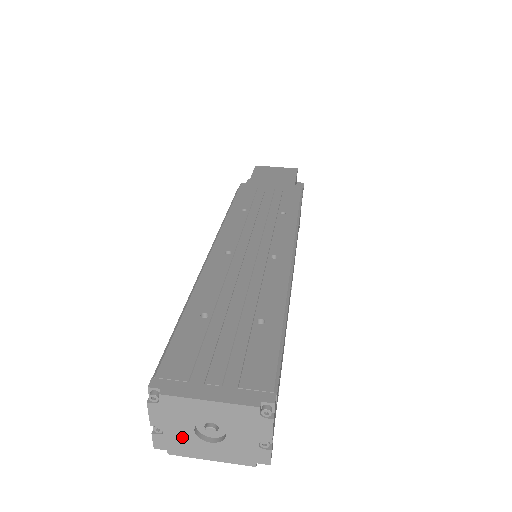
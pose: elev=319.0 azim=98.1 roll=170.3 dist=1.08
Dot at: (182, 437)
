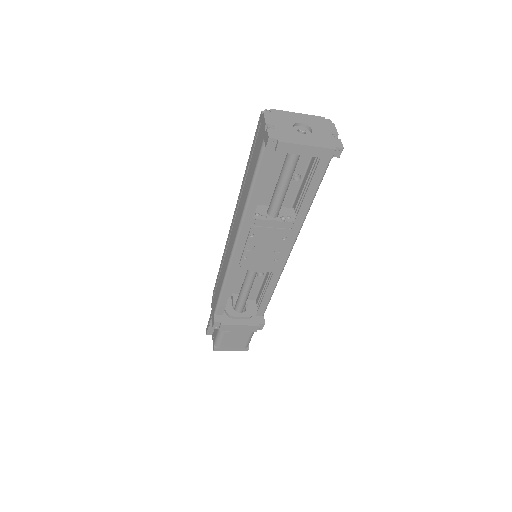
Dot at: (286, 131)
